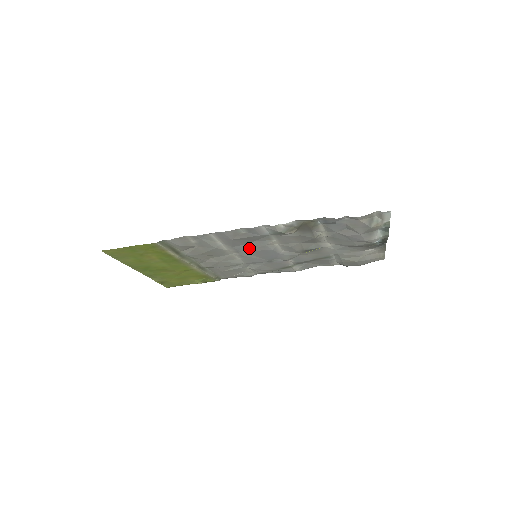
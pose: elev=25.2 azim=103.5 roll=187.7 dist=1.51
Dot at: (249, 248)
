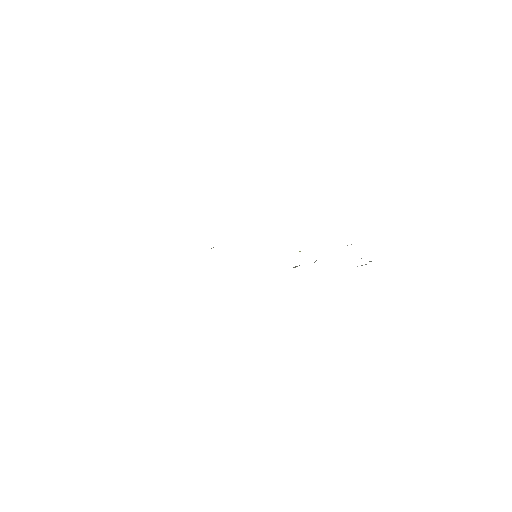
Dot at: occluded
